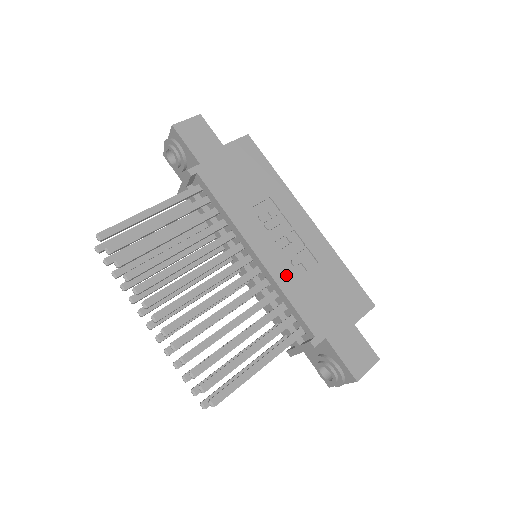
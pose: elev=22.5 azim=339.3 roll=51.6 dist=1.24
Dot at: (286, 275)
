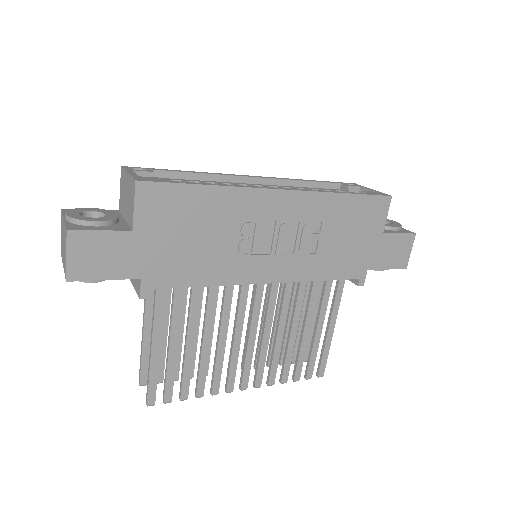
Dot at: (305, 267)
